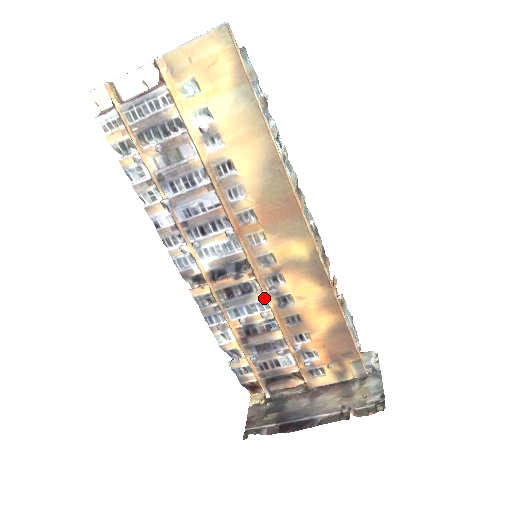
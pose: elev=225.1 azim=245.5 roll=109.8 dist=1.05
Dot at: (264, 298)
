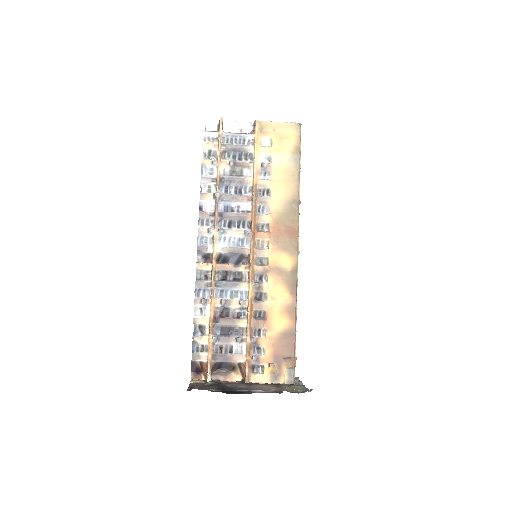
Dot at: (247, 289)
